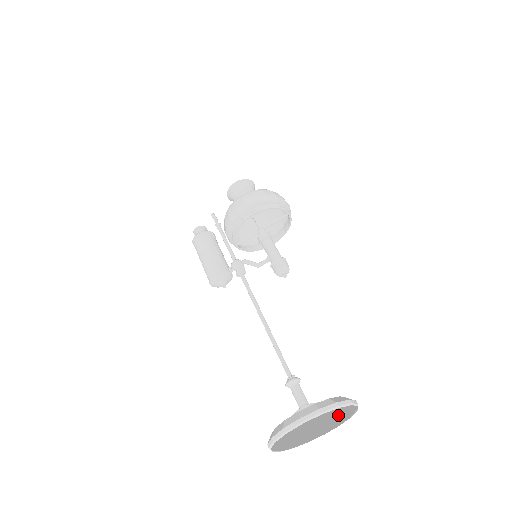
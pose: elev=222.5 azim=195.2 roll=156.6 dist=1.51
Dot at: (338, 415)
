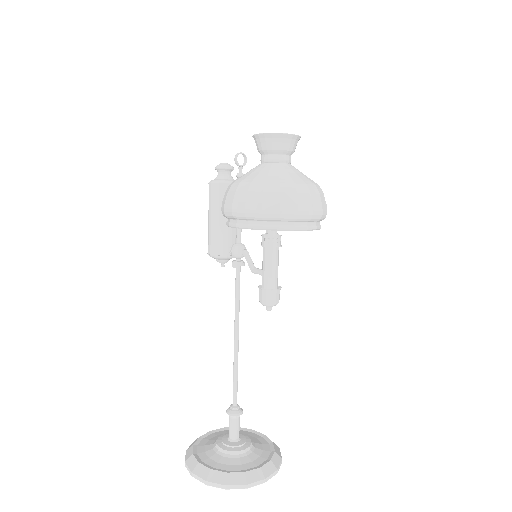
Dot at: (277, 448)
